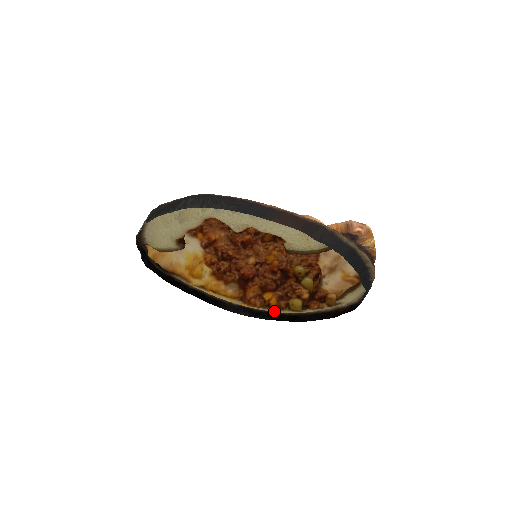
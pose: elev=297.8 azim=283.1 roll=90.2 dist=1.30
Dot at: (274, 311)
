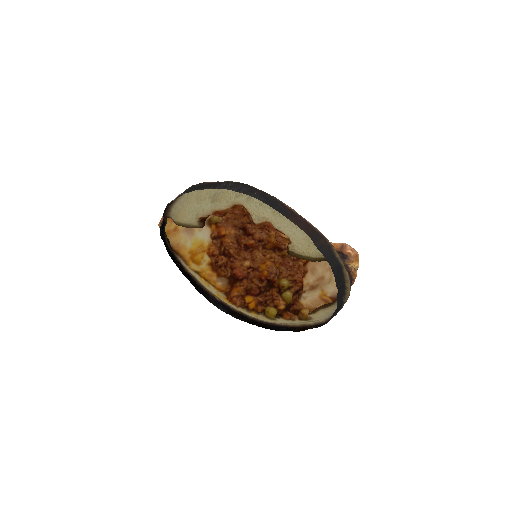
Dot at: (250, 313)
